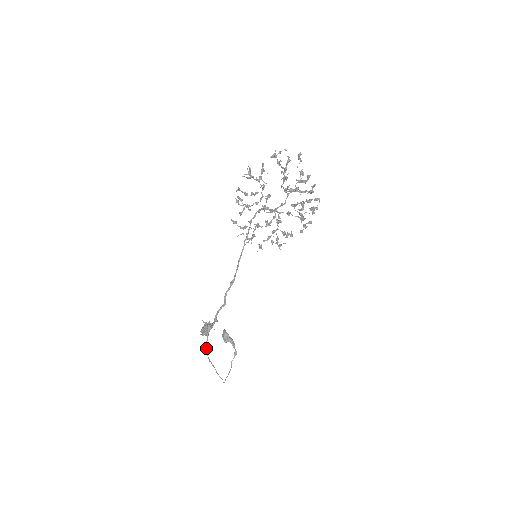
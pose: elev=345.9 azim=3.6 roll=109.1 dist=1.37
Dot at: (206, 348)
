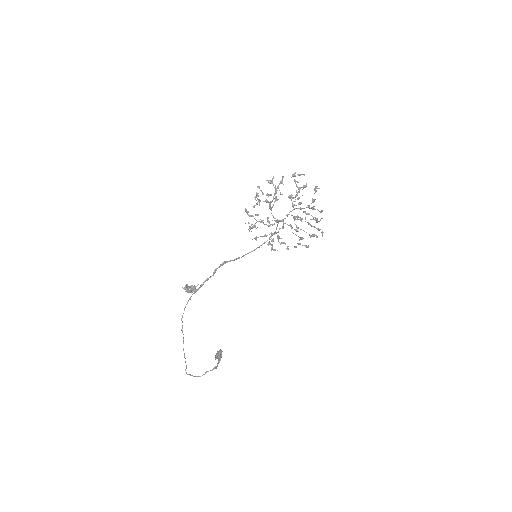
Dot at: occluded
